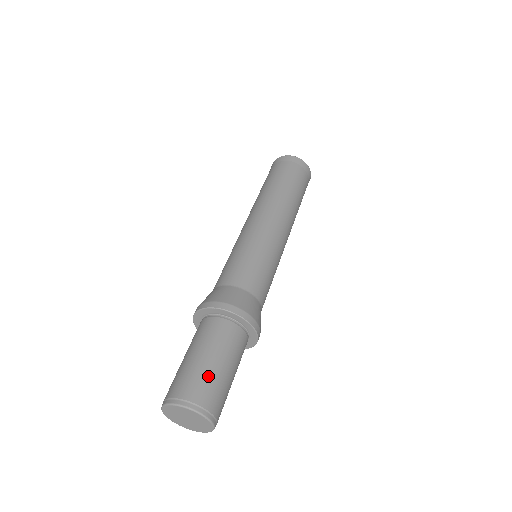
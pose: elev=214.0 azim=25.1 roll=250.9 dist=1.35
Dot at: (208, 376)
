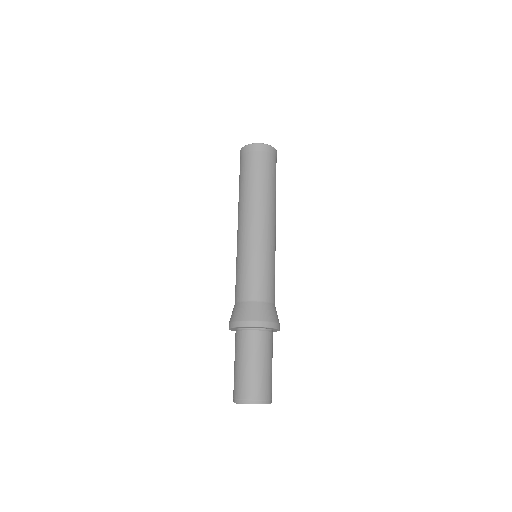
Dot at: (241, 377)
